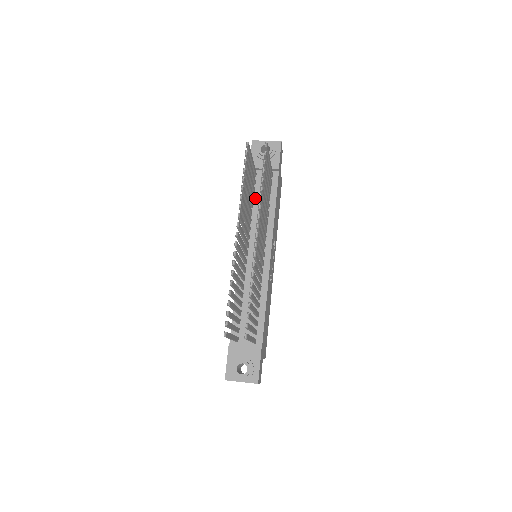
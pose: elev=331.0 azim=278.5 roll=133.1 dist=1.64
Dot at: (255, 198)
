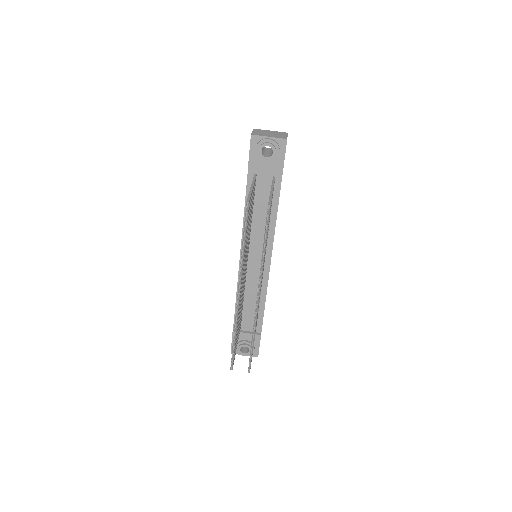
Dot at: (255, 203)
